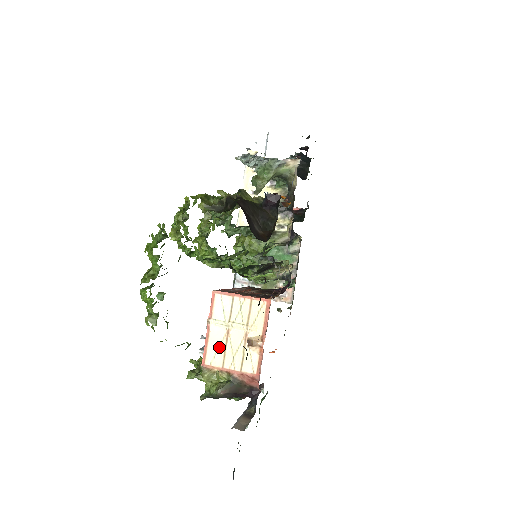
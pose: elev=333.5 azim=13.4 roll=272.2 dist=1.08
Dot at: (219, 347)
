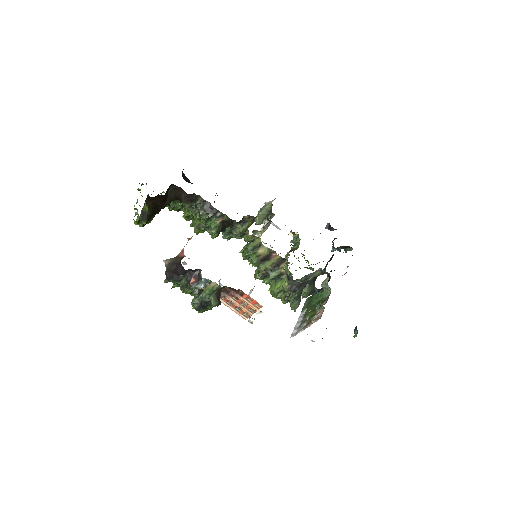
Dot at: occluded
